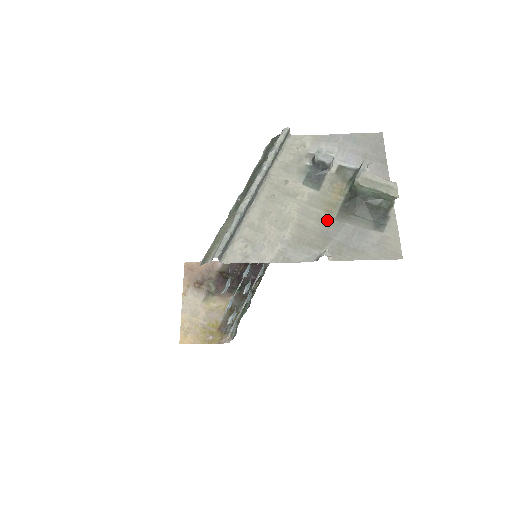
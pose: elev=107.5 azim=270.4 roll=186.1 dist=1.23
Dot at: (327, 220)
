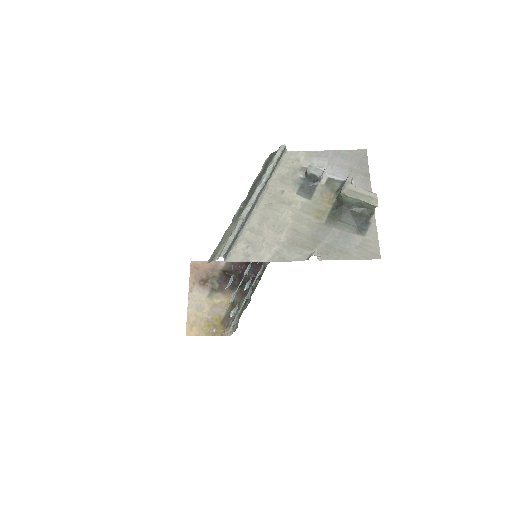
Dot at: (317, 225)
